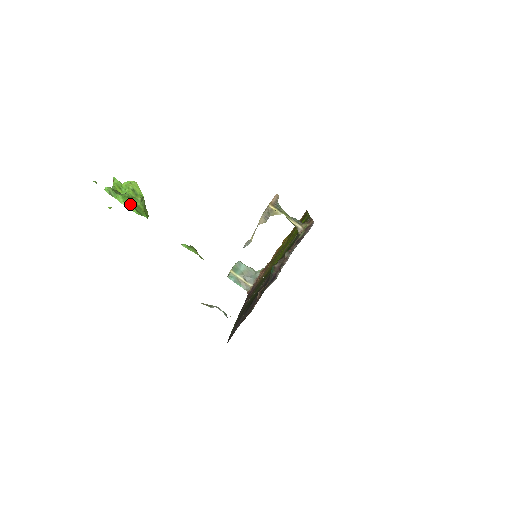
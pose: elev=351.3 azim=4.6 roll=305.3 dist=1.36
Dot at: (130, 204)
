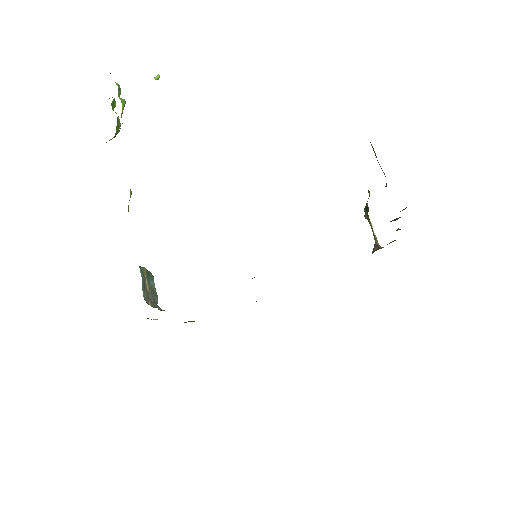
Dot at: occluded
